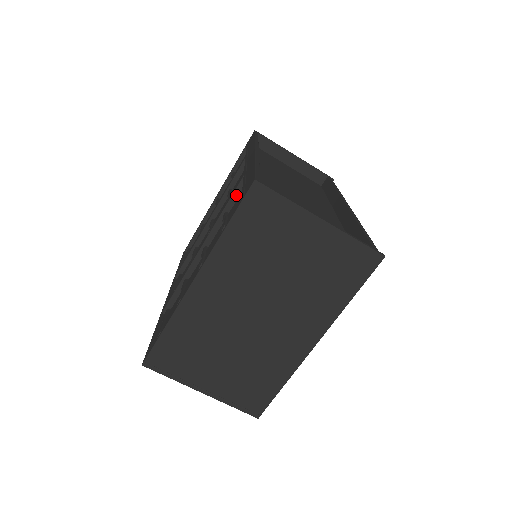
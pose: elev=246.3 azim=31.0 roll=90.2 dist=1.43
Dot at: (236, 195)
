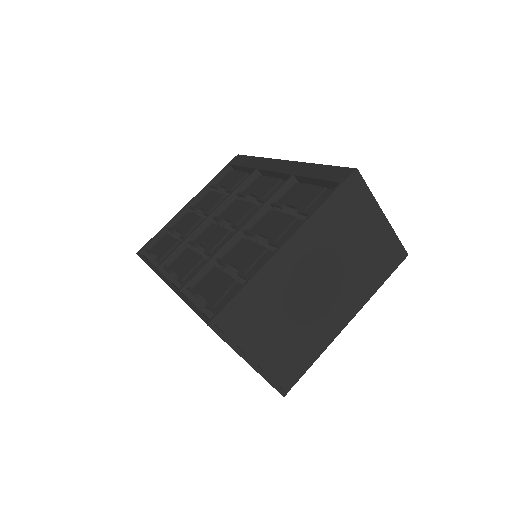
Dot at: (283, 189)
